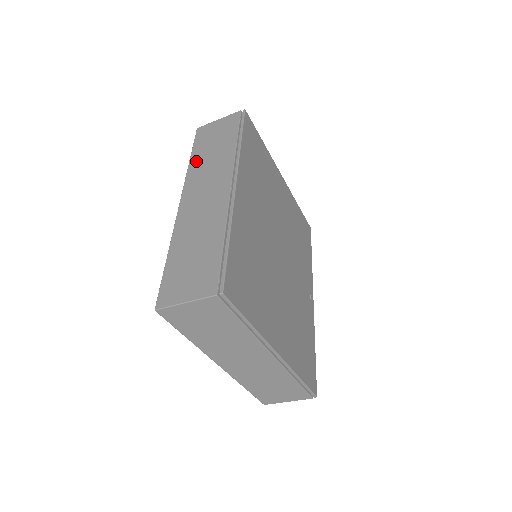
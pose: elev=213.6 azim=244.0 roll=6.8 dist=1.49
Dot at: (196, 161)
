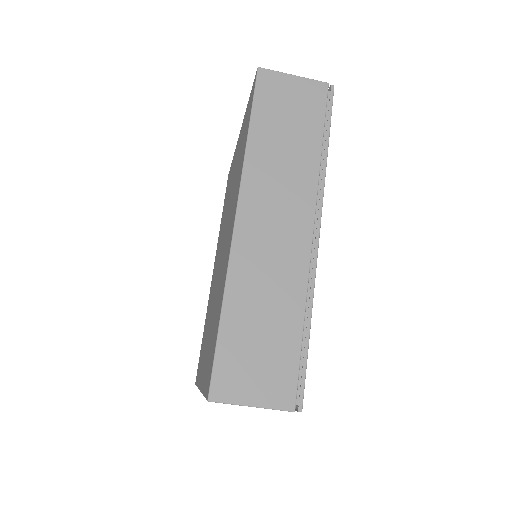
Dot at: (260, 145)
